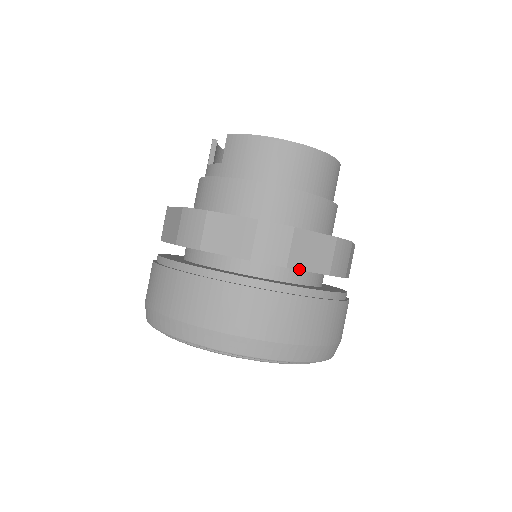
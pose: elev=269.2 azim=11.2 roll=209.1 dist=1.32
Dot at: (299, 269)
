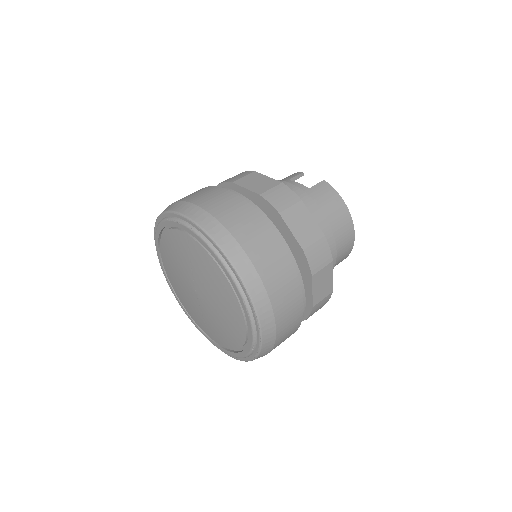
Dot at: (313, 285)
